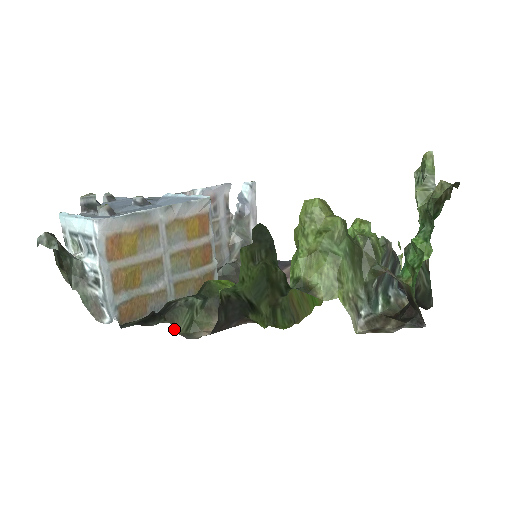
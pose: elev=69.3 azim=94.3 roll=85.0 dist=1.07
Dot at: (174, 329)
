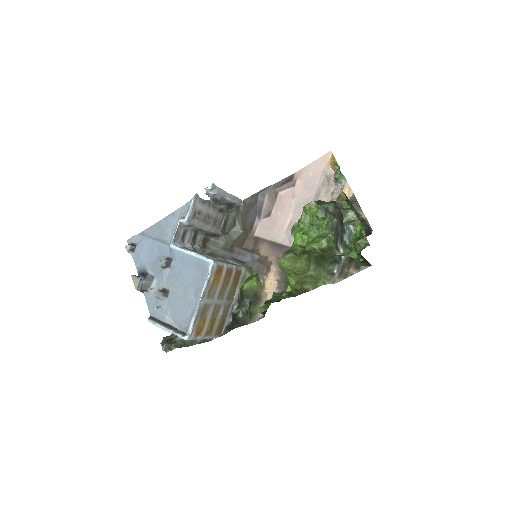
Dot at: occluded
